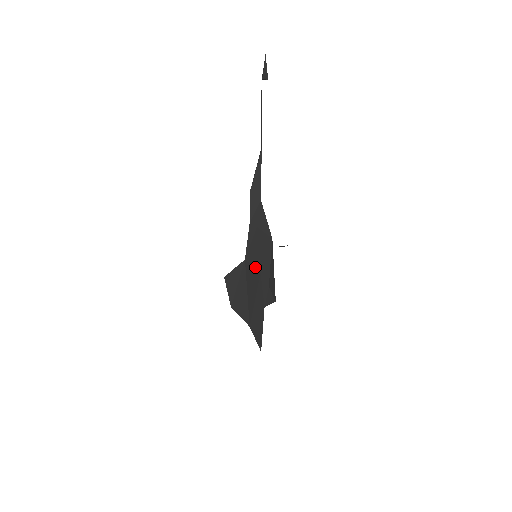
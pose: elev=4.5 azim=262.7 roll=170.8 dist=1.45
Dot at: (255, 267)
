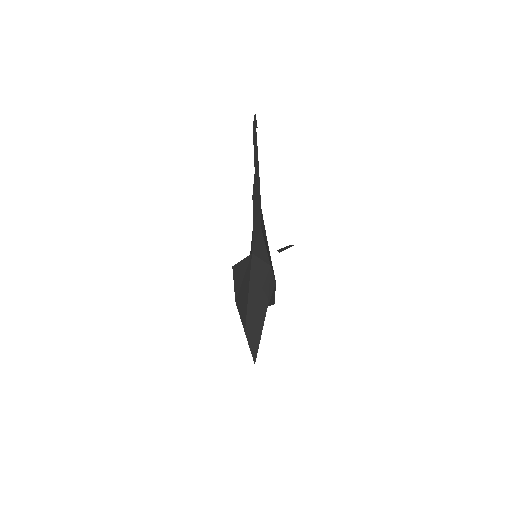
Dot at: (264, 261)
